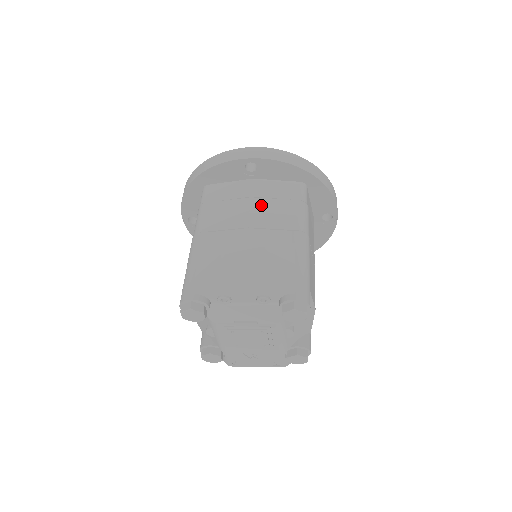
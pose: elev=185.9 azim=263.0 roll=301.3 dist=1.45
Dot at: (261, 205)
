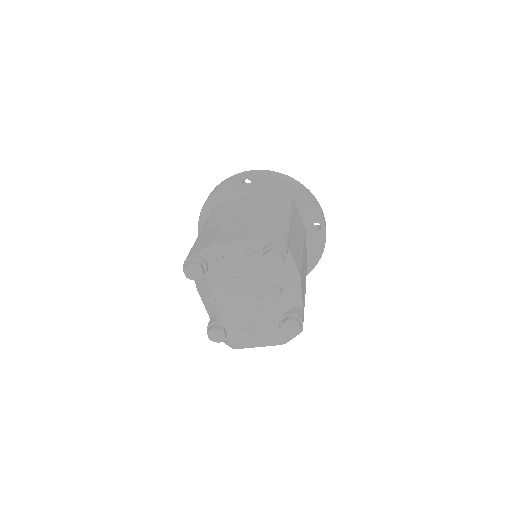
Dot at: (254, 205)
